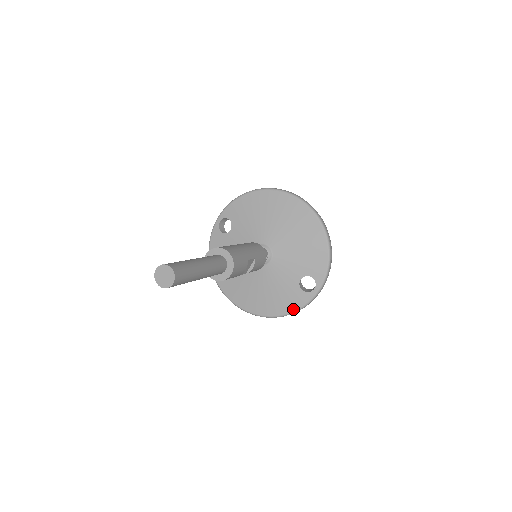
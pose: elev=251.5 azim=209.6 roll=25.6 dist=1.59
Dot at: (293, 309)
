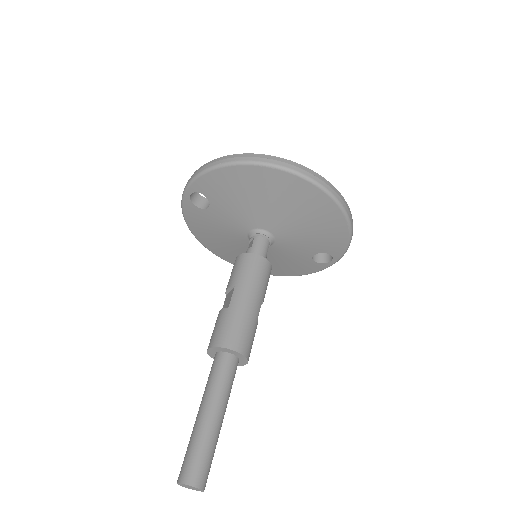
Dot at: (305, 273)
